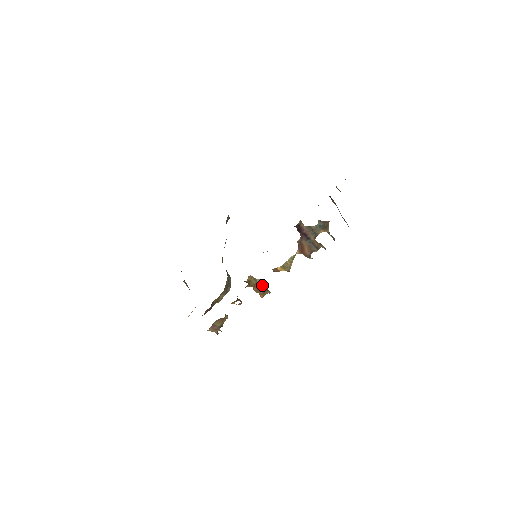
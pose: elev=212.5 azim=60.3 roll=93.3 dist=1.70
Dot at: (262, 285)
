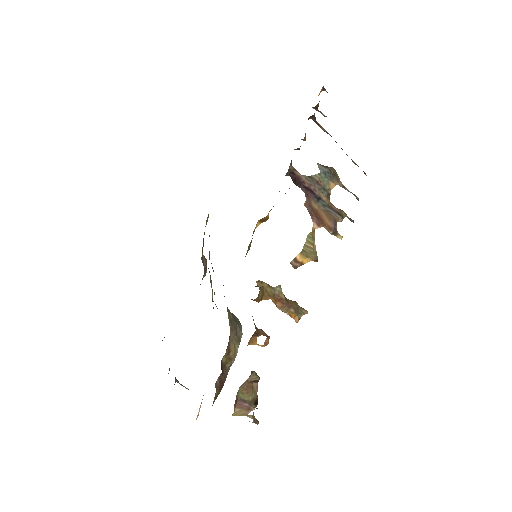
Dot at: (288, 300)
